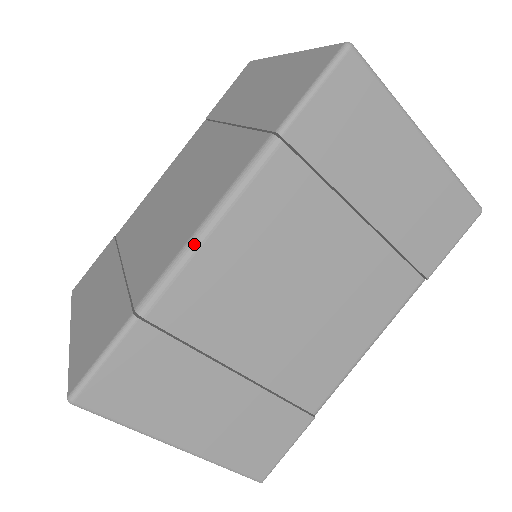
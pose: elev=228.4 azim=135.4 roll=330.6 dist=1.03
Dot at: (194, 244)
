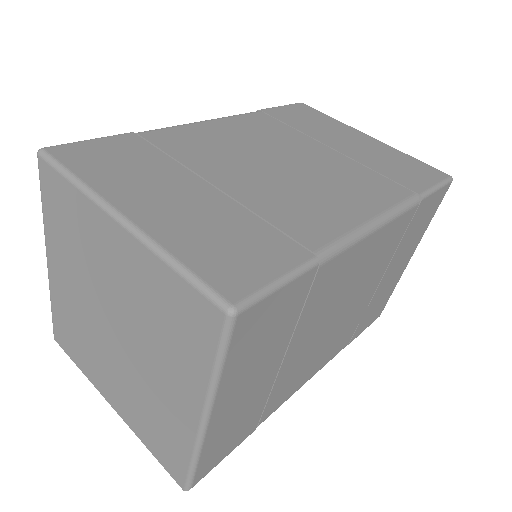
Dot at: (368, 231)
